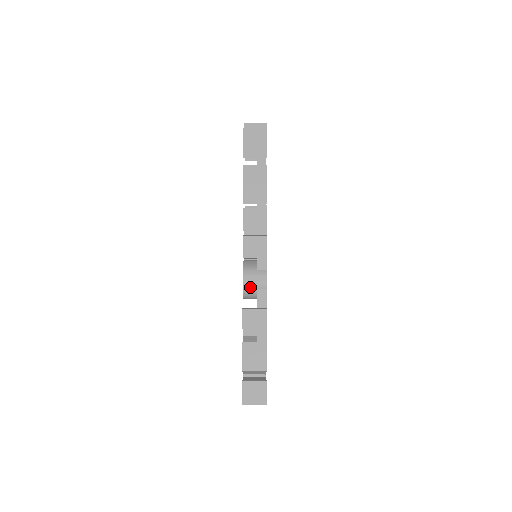
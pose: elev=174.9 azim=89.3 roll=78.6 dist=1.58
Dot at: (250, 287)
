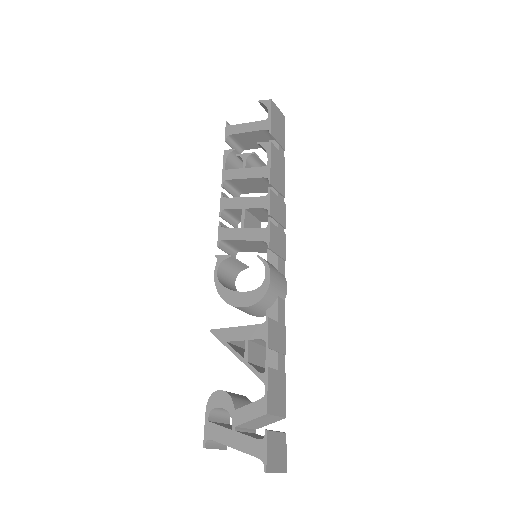
Dot at: (274, 290)
